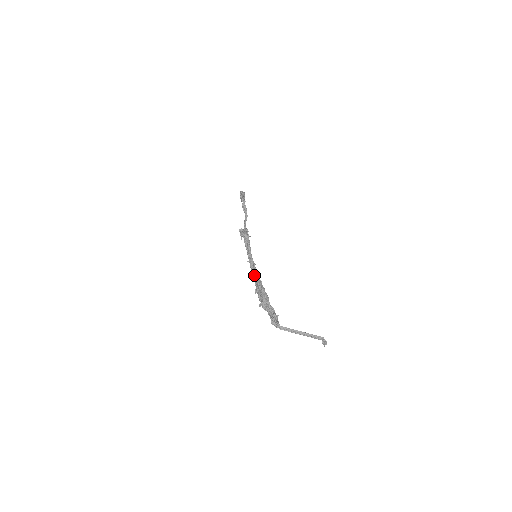
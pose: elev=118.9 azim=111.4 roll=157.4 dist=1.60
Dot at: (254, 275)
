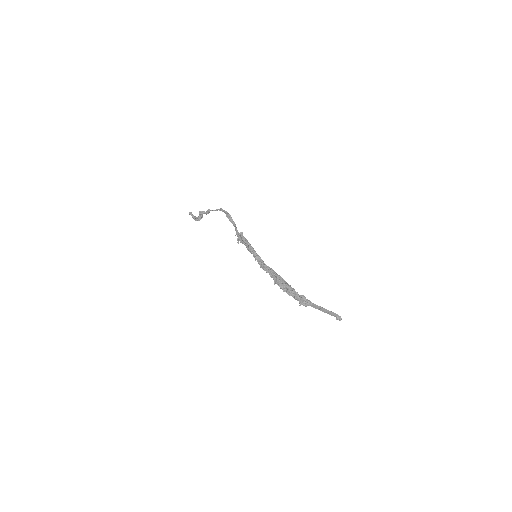
Dot at: (267, 269)
